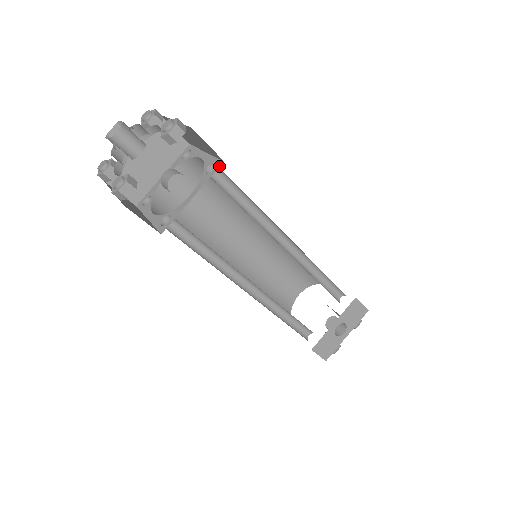
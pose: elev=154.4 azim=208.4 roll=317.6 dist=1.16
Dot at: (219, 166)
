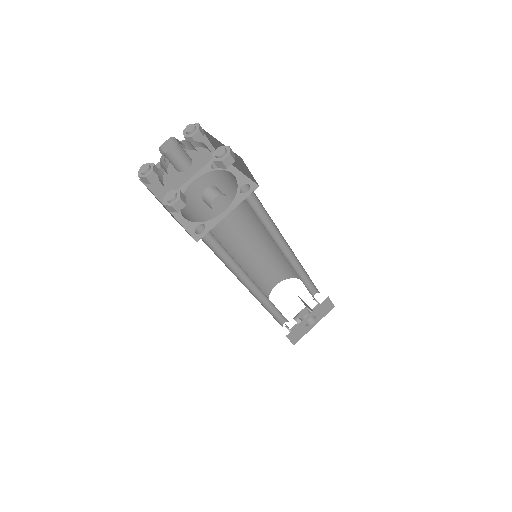
Dot at: (254, 189)
